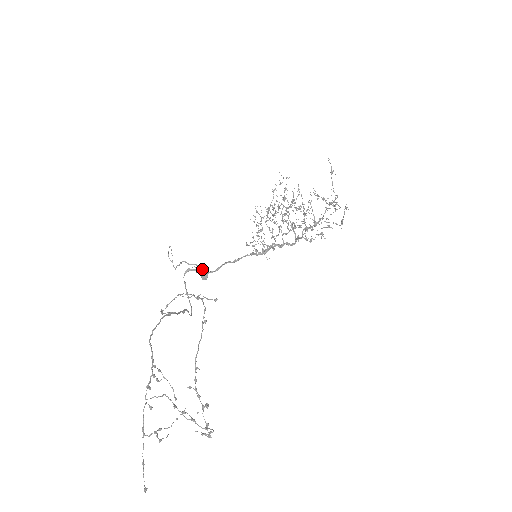
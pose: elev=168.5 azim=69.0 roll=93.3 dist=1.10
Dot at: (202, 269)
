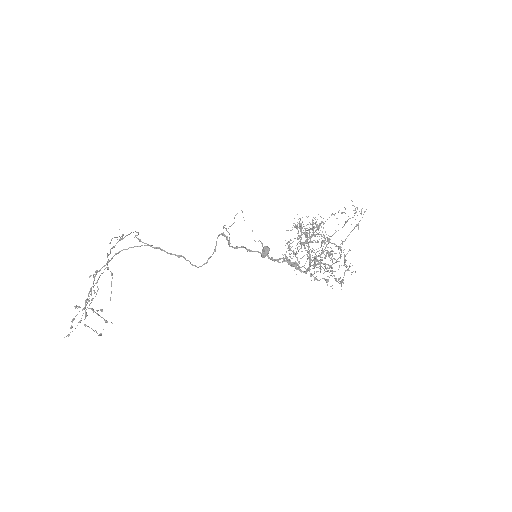
Dot at: (264, 247)
